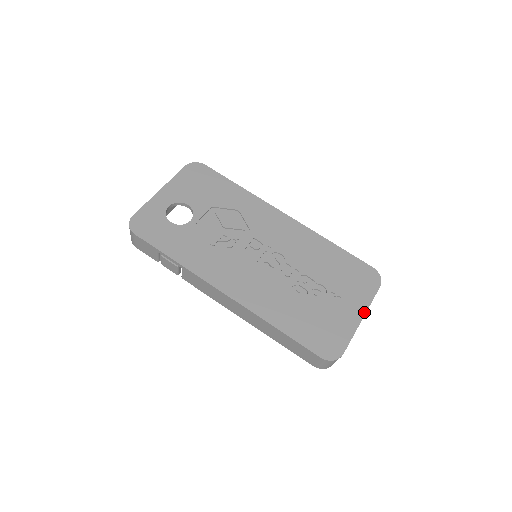
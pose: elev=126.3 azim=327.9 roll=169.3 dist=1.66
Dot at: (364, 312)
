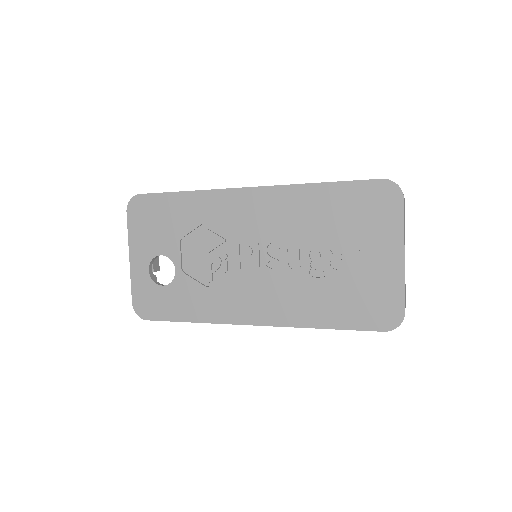
Dot at: (402, 247)
